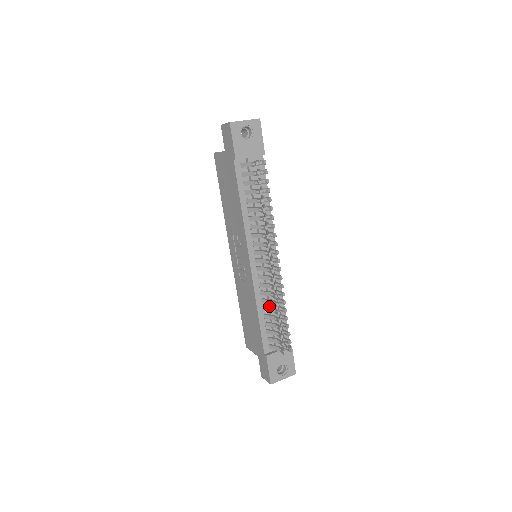
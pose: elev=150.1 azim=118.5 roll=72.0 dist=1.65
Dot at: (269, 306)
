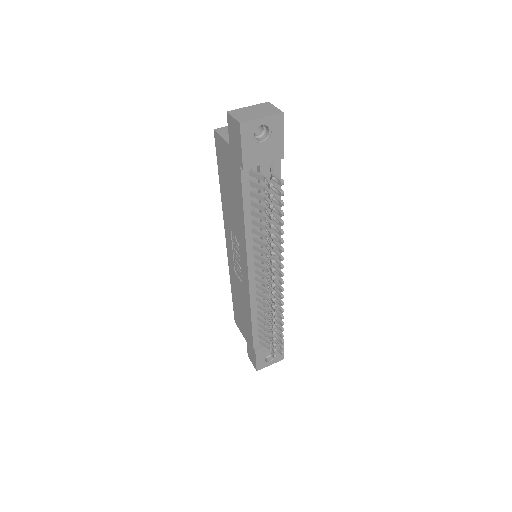
Dot at: occluded
